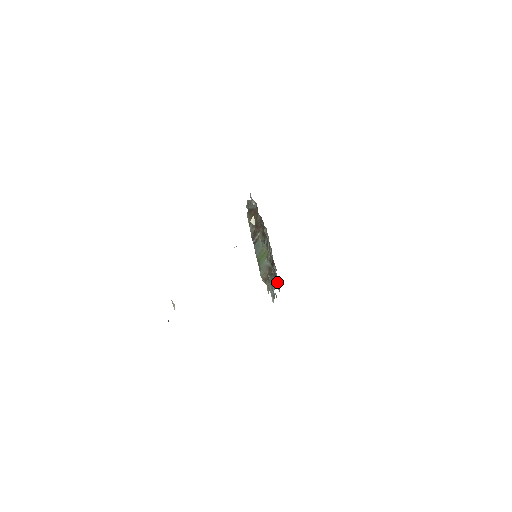
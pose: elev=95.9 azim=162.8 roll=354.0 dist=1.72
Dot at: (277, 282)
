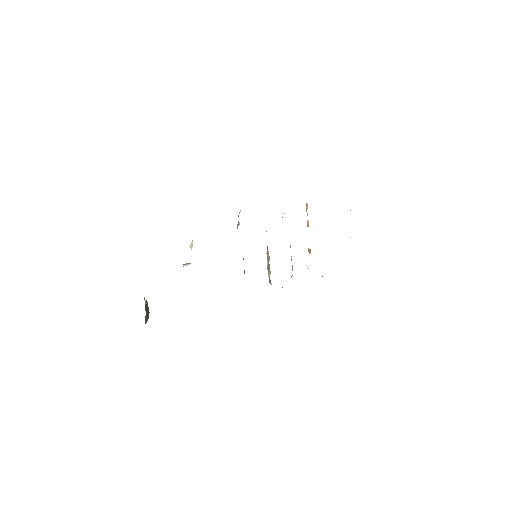
Dot at: occluded
